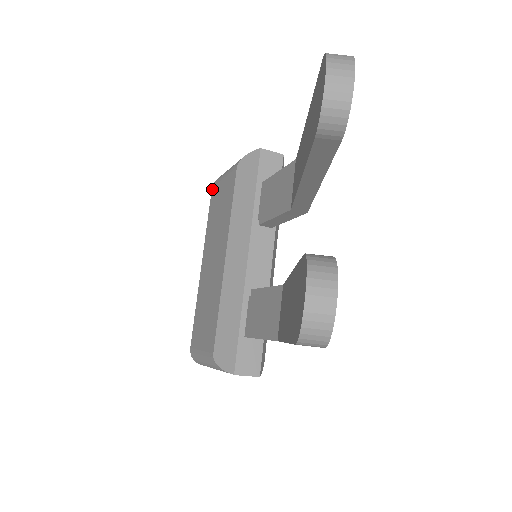
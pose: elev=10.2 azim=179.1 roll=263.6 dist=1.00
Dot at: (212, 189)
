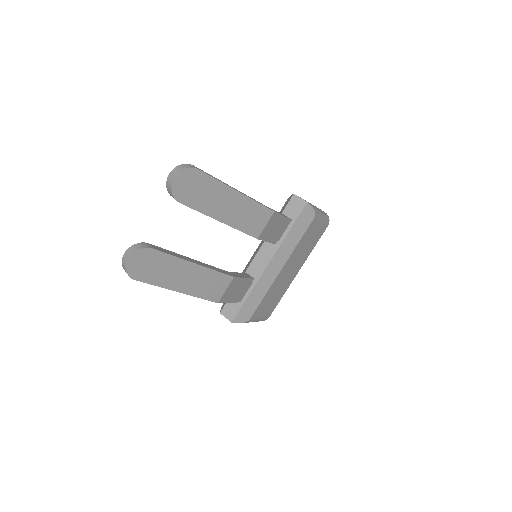
Dot at: occluded
